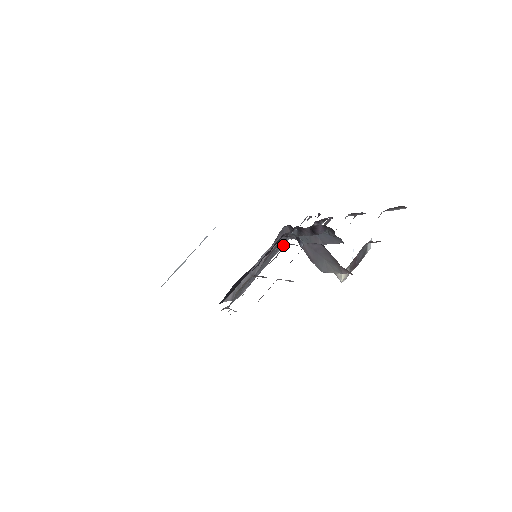
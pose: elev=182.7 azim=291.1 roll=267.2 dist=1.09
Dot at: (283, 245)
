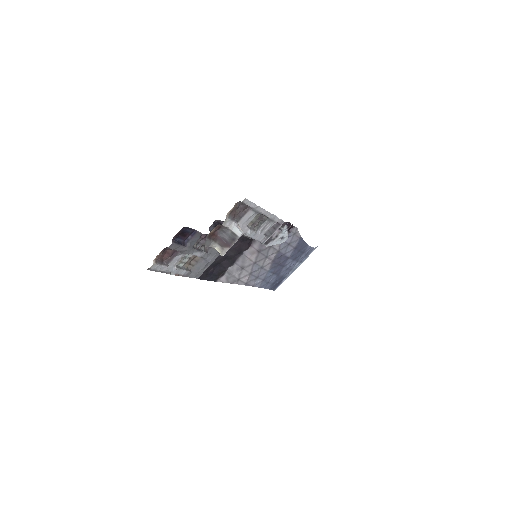
Dot at: occluded
